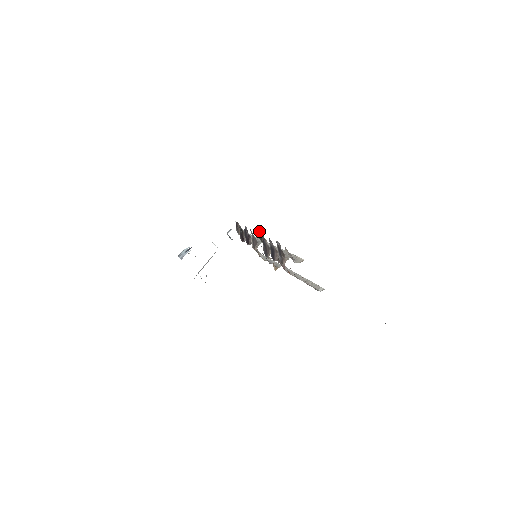
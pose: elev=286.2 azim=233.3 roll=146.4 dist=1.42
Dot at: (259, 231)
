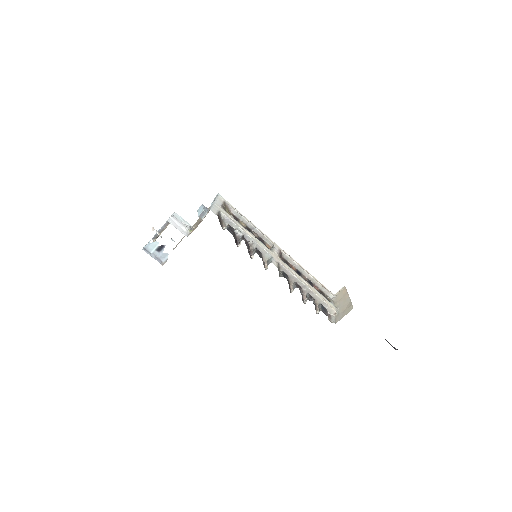
Dot at: (278, 269)
